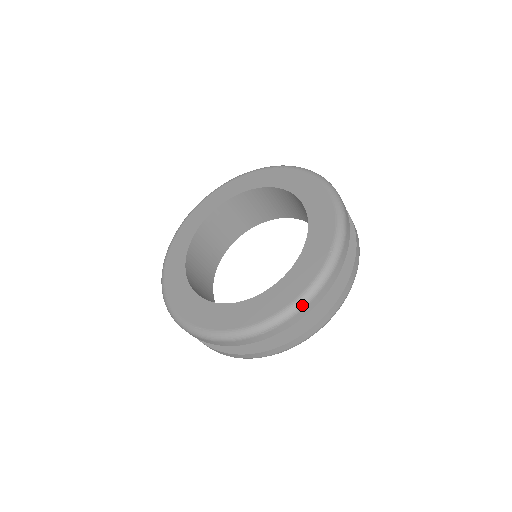
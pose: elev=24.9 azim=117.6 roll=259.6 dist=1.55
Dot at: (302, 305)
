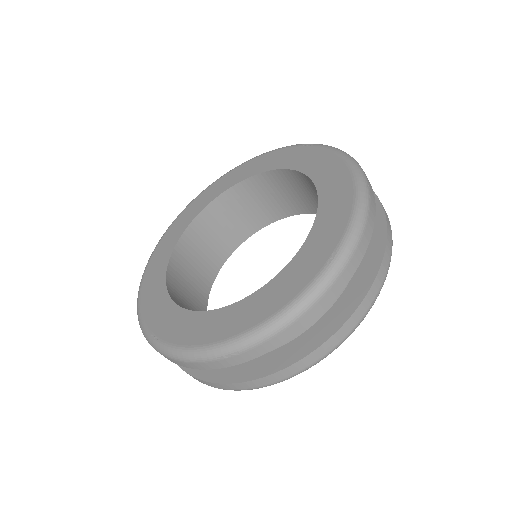
Dot at: (275, 329)
